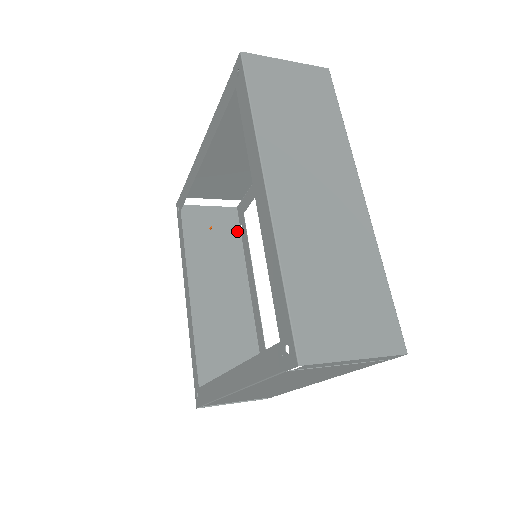
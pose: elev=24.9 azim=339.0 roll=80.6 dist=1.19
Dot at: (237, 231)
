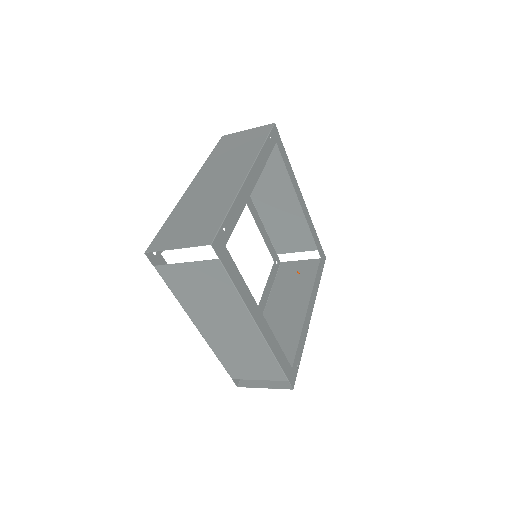
Dot at: occluded
